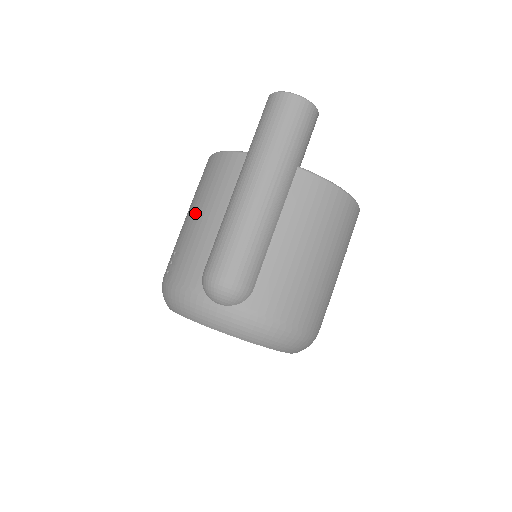
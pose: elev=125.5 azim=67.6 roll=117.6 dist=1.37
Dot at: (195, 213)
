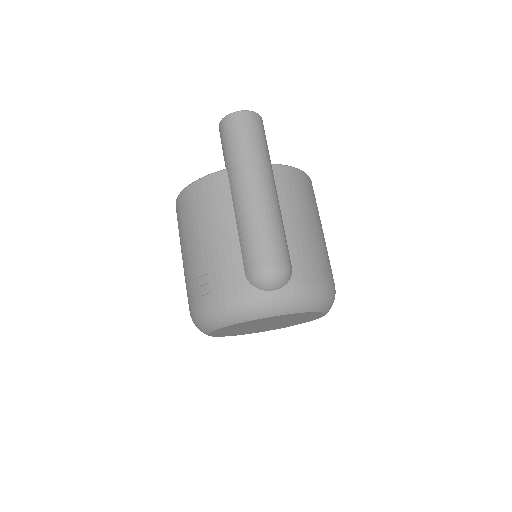
Dot at: (203, 236)
